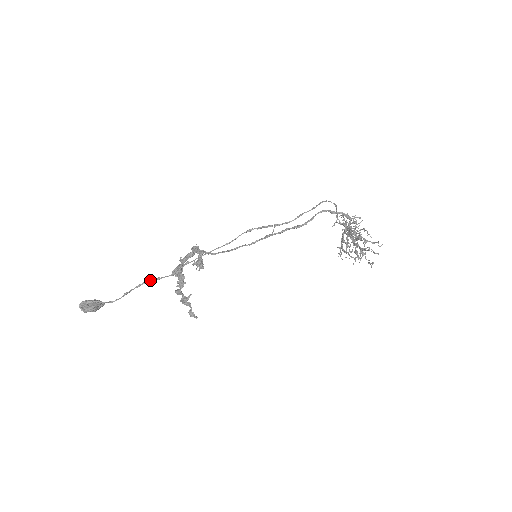
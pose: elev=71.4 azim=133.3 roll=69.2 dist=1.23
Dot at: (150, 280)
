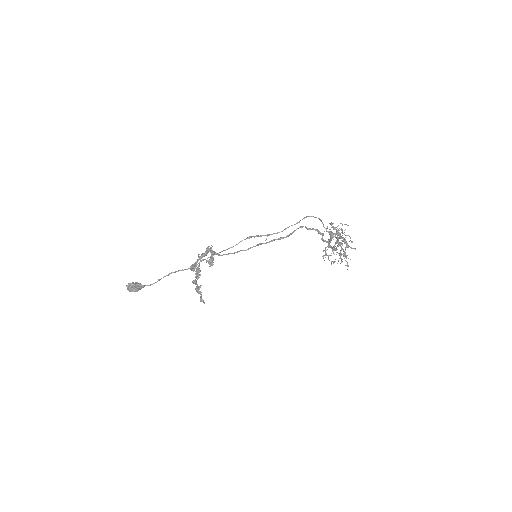
Dot at: (176, 271)
